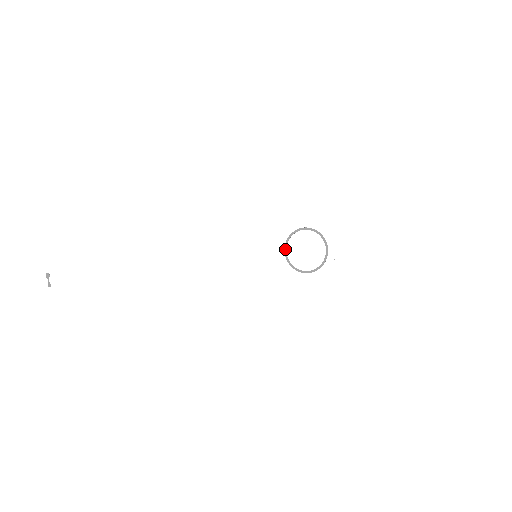
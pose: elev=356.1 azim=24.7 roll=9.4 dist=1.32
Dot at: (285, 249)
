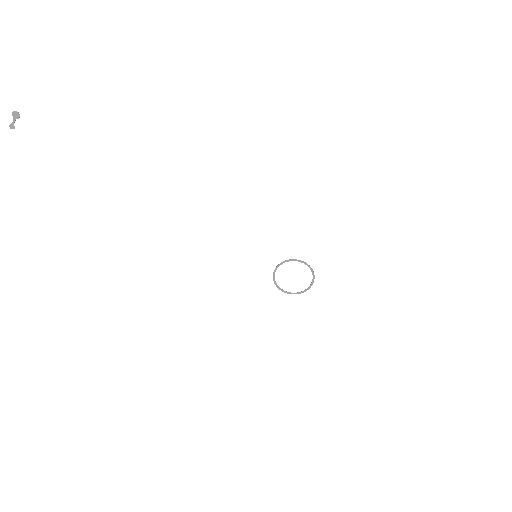
Dot at: (280, 264)
